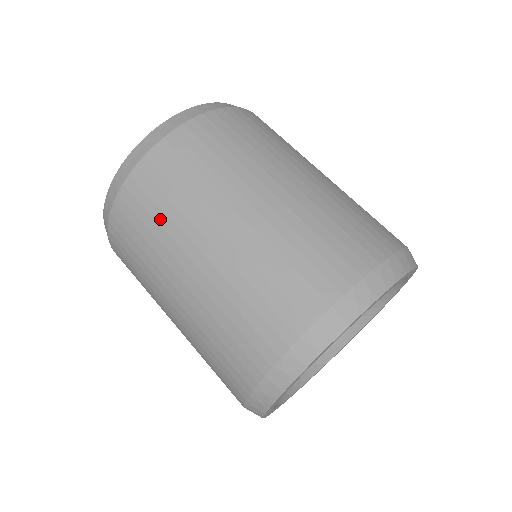
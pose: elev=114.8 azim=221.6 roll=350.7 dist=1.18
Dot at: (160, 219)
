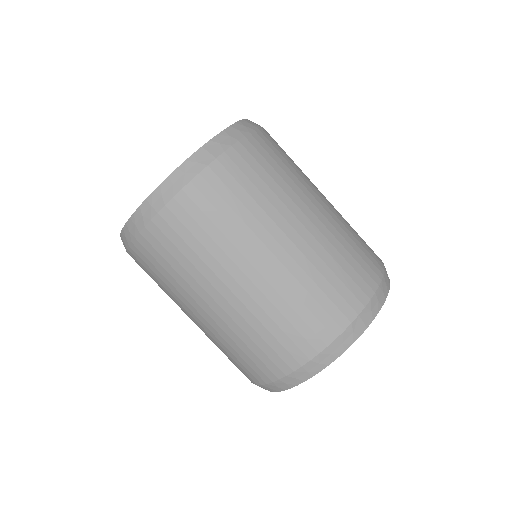
Dot at: (214, 235)
